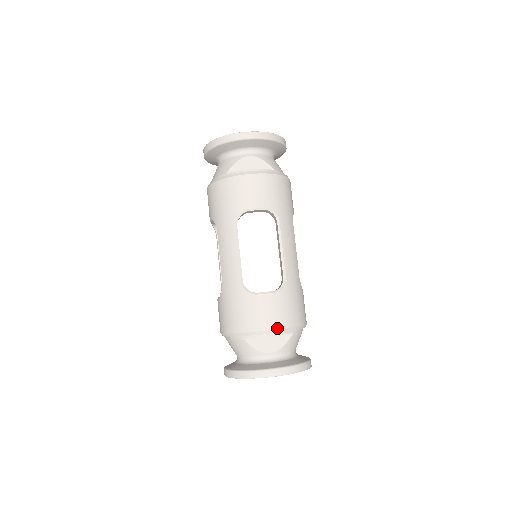
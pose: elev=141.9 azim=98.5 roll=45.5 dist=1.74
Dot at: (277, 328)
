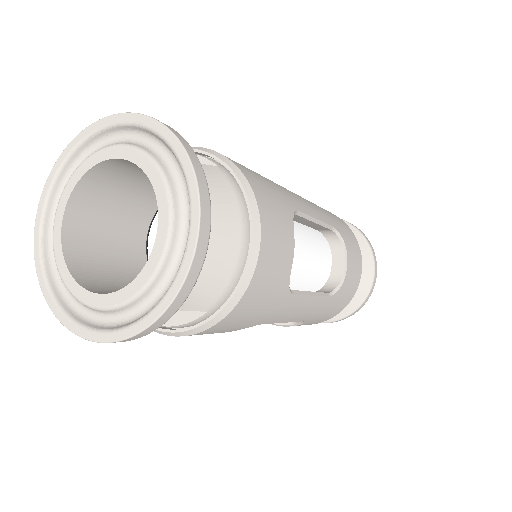
Dot at: (199, 148)
